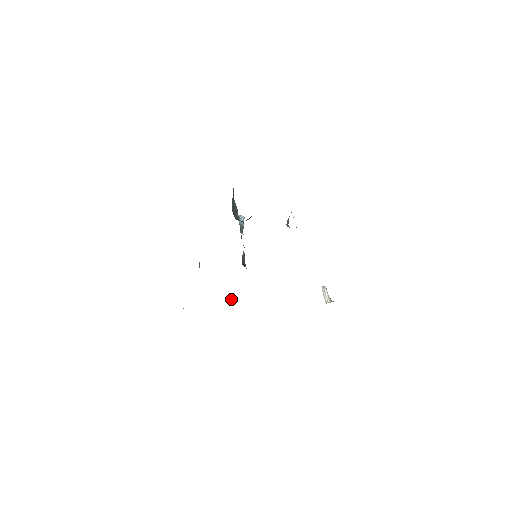
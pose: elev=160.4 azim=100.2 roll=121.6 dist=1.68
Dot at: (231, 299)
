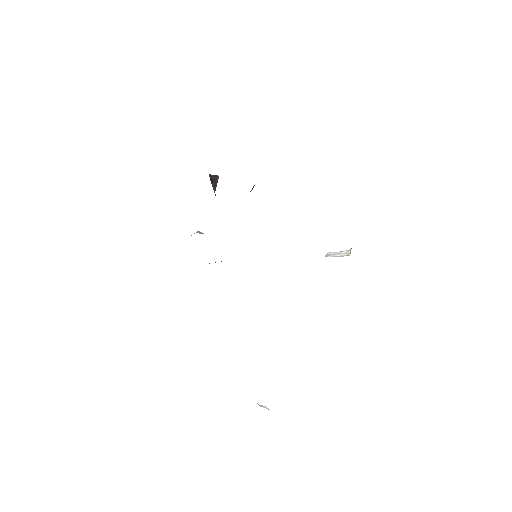
Dot at: occluded
